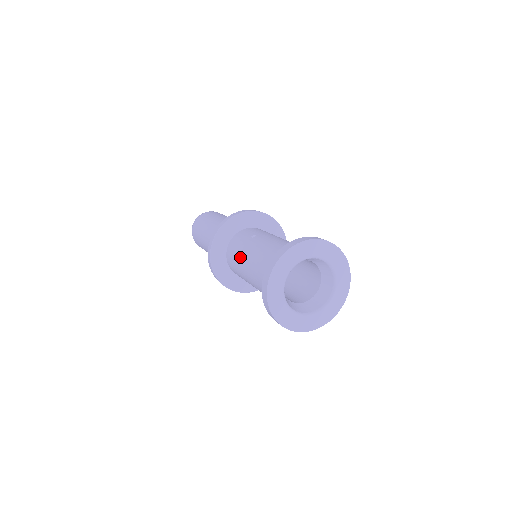
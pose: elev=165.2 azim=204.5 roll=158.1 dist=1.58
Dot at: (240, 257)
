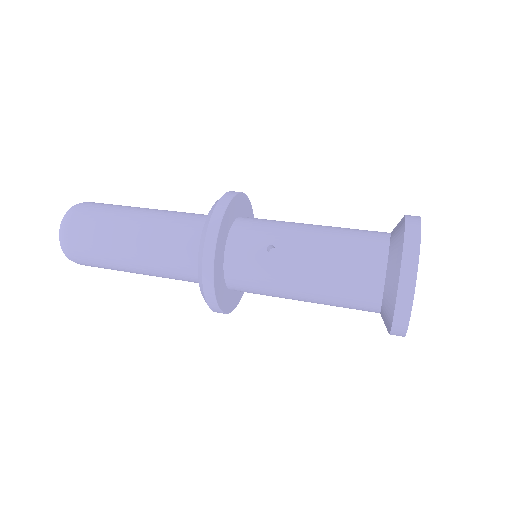
Dot at: (275, 286)
